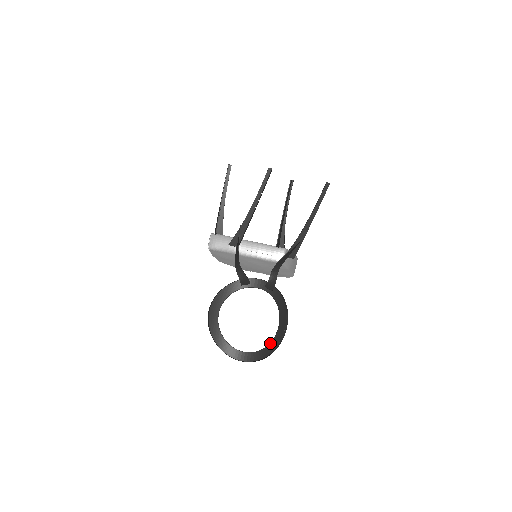
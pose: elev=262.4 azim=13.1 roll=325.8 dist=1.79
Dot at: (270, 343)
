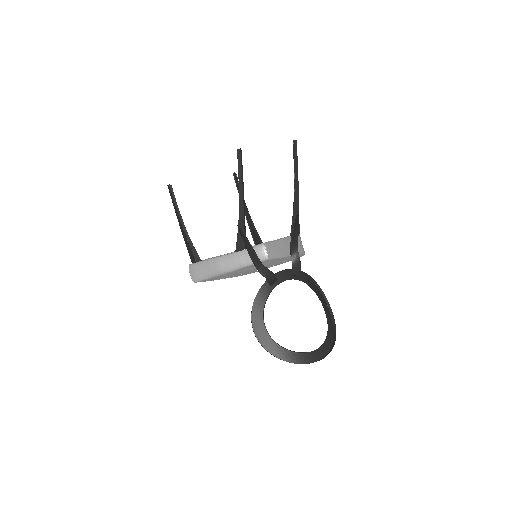
Dot at: (328, 328)
